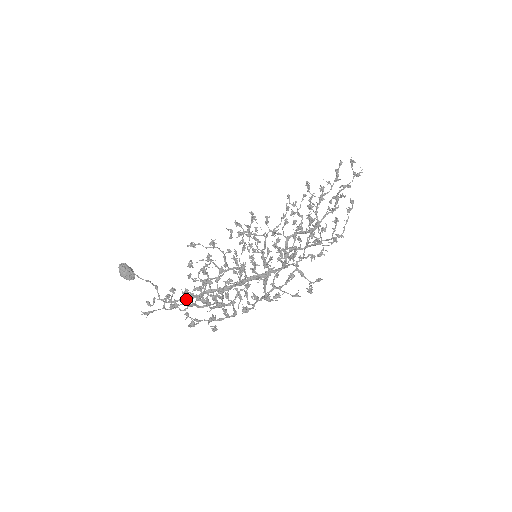
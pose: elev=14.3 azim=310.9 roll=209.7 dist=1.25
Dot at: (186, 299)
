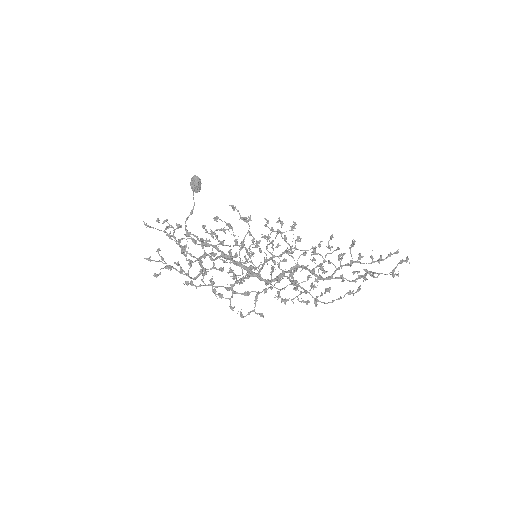
Dot at: (180, 239)
